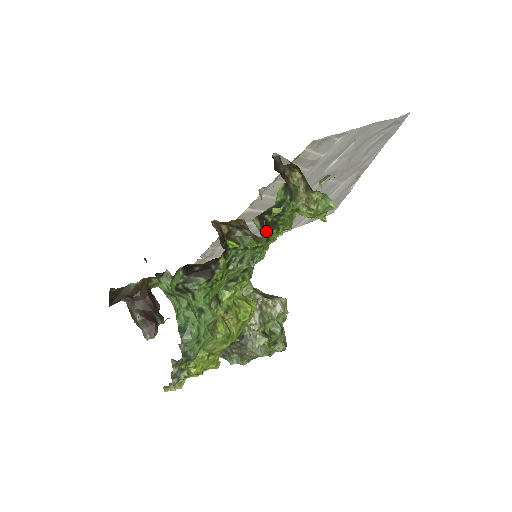
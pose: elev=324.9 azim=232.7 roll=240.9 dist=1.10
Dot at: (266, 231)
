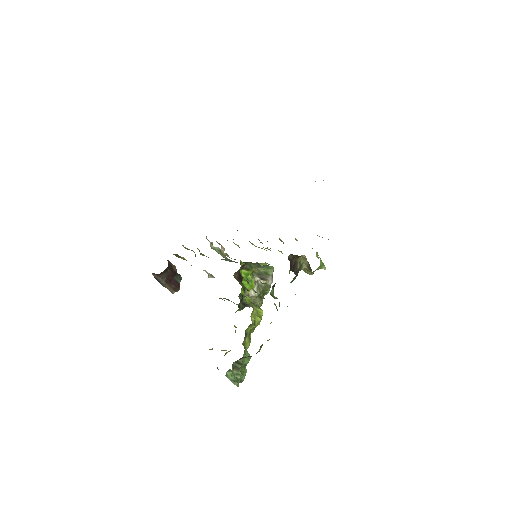
Dot at: occluded
